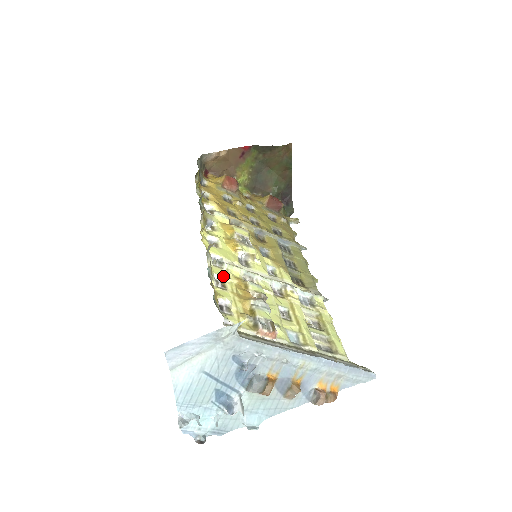
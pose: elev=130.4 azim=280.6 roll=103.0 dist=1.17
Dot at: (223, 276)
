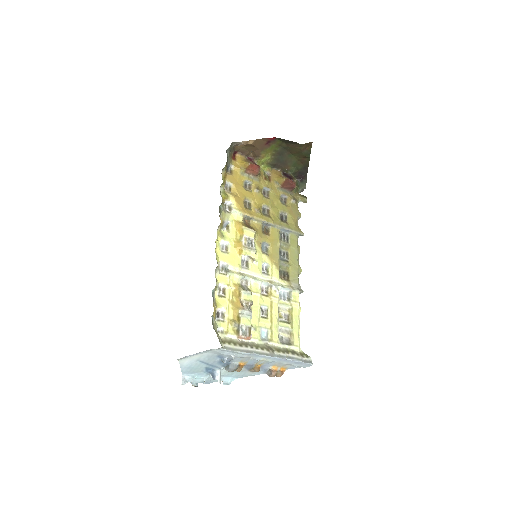
Dot at: (225, 284)
